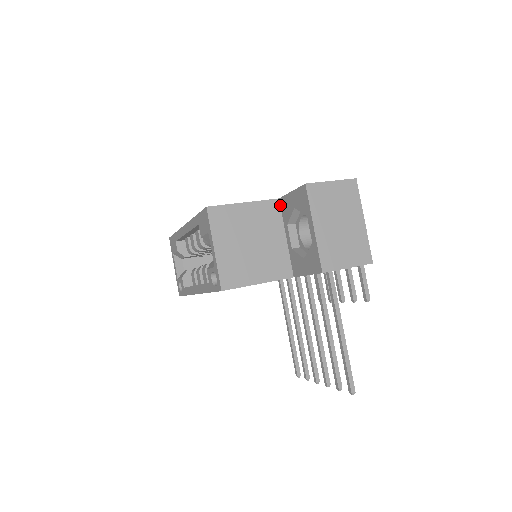
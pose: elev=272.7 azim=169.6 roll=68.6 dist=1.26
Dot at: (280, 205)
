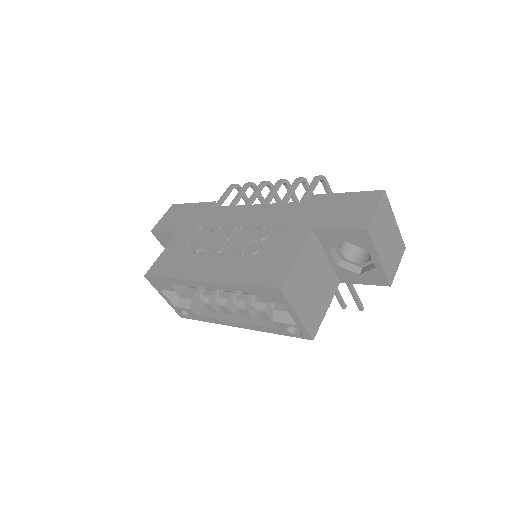
Dot at: (315, 235)
